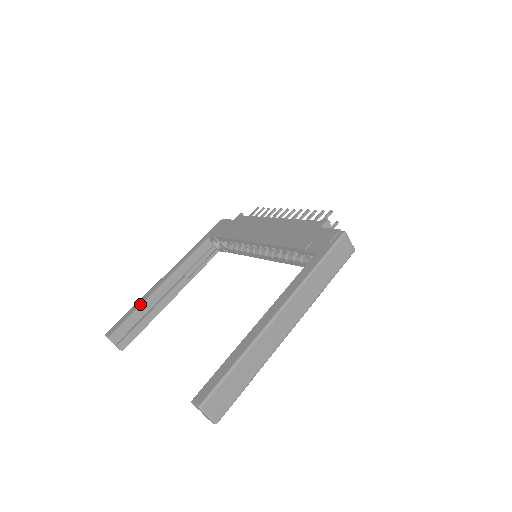
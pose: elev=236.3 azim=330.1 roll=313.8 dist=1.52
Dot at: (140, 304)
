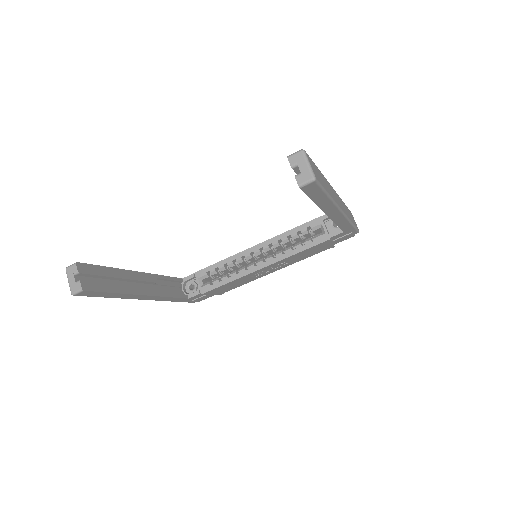
Dot at: (115, 268)
